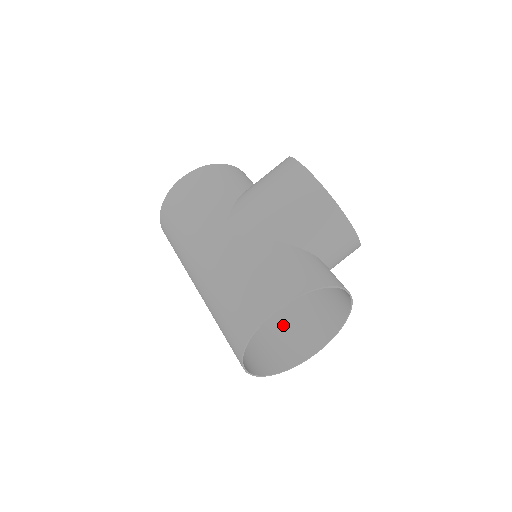
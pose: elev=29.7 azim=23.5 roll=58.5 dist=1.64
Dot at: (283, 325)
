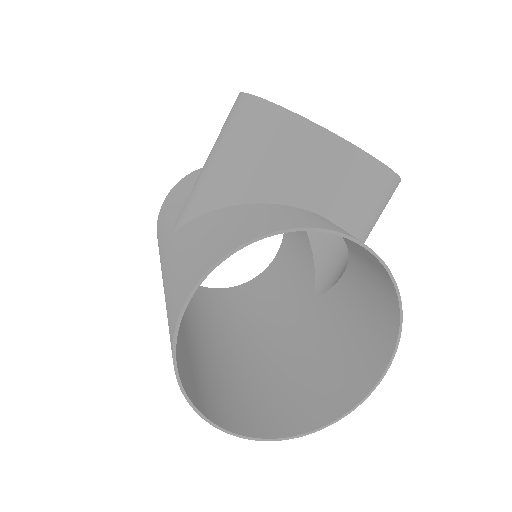
Dot at: (333, 349)
